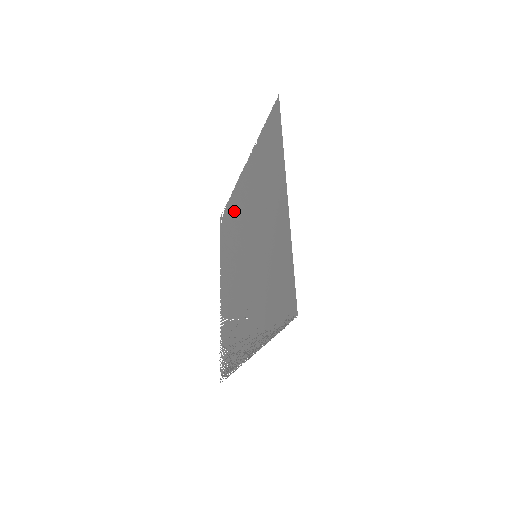
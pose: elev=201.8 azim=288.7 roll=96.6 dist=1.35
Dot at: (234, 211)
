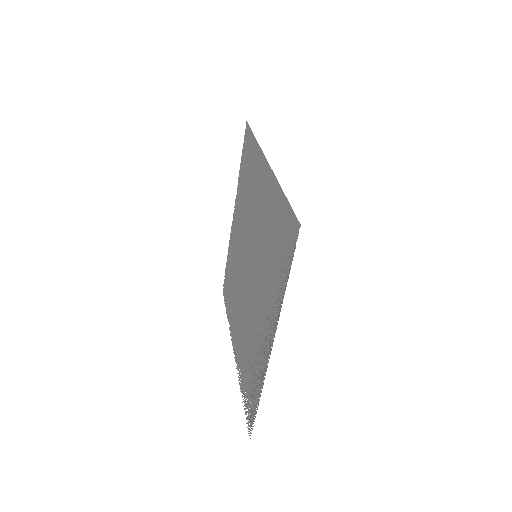
Dot at: (232, 260)
